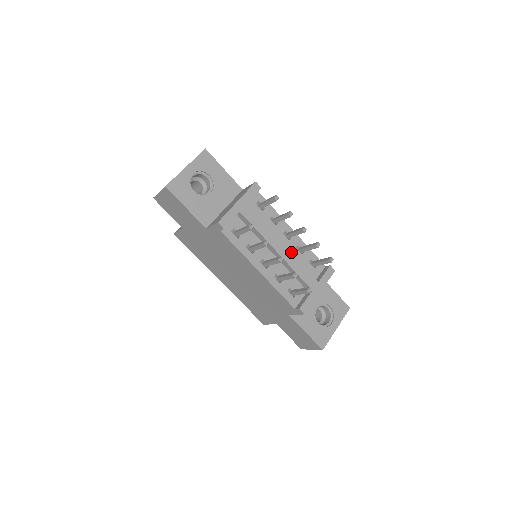
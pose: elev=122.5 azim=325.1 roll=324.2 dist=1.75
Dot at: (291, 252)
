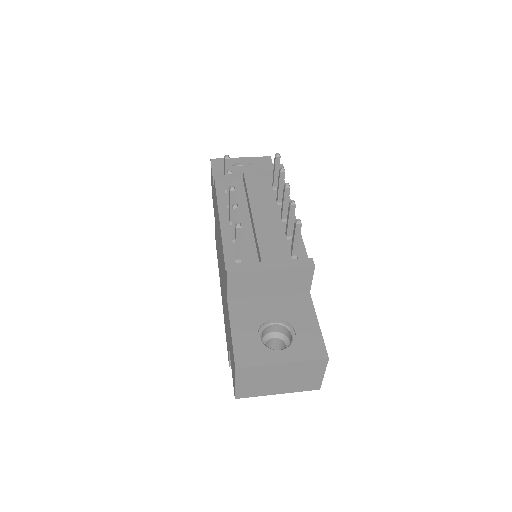
Dot at: (275, 230)
